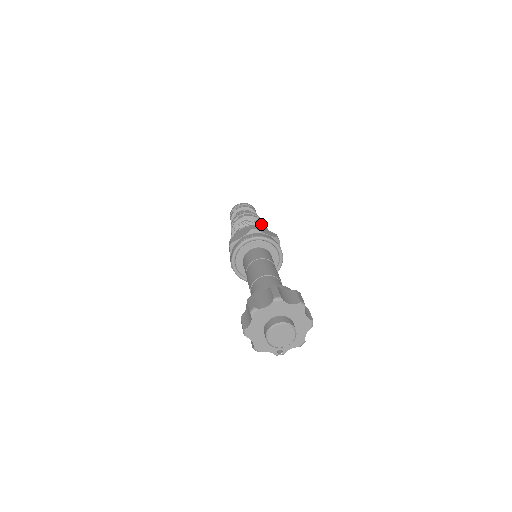
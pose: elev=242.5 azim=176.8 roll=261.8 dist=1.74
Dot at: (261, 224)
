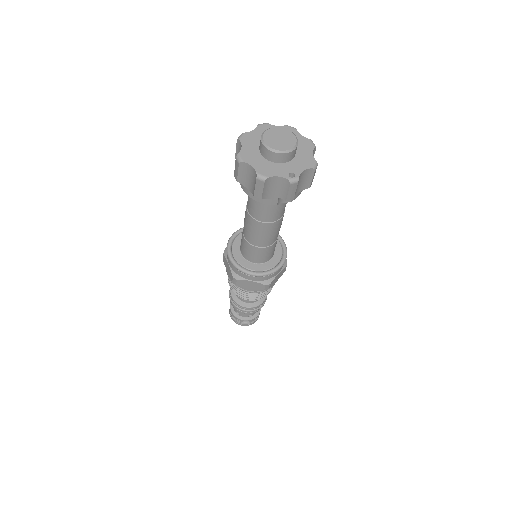
Dot at: occluded
